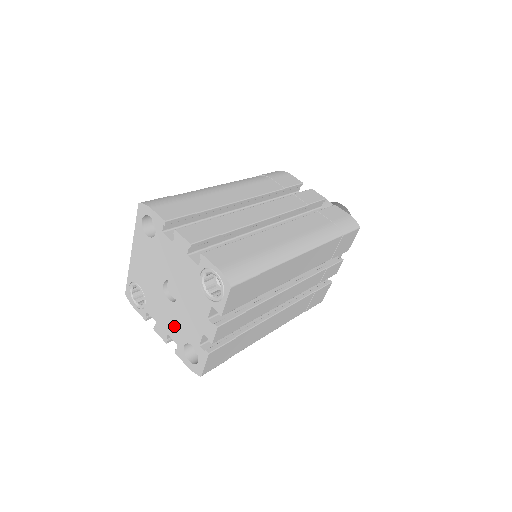
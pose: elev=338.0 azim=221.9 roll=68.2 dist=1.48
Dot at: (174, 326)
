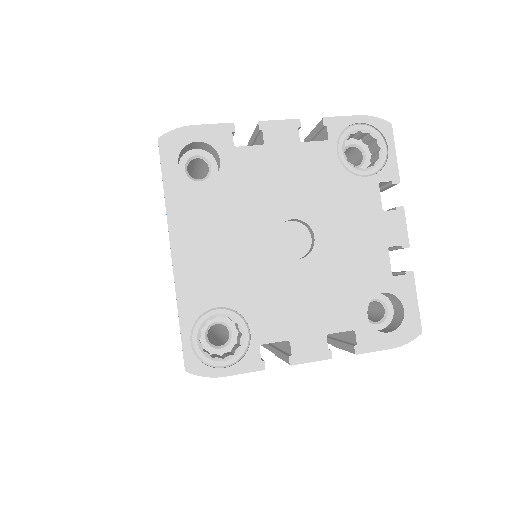
Dot at: (332, 299)
